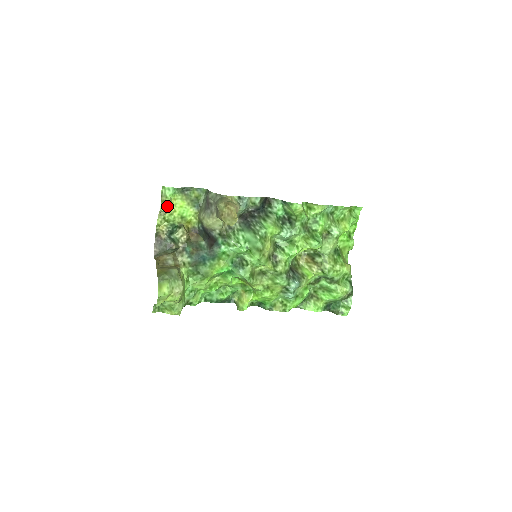
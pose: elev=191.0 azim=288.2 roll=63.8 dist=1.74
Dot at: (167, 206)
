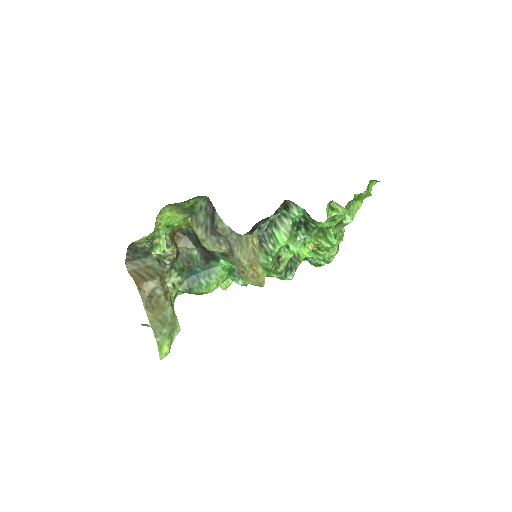
Dot at: occluded
